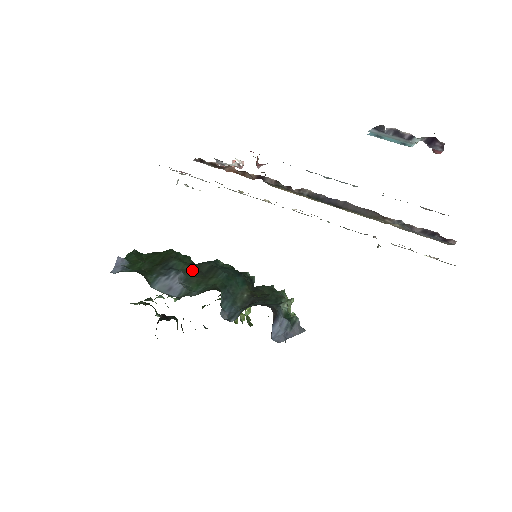
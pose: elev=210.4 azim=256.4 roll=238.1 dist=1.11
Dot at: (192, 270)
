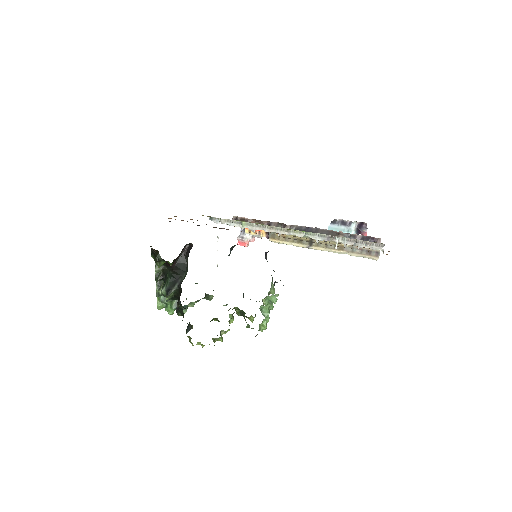
Dot at: occluded
